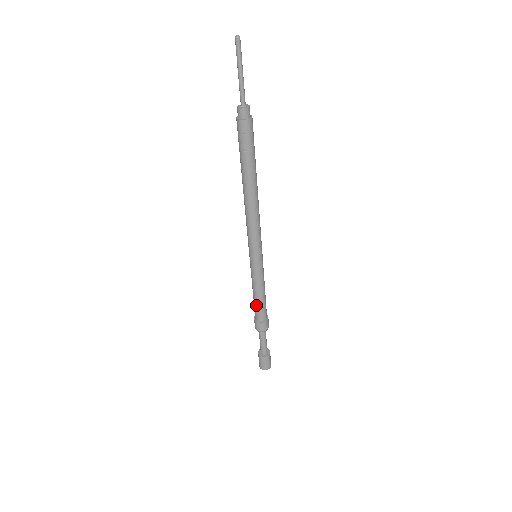
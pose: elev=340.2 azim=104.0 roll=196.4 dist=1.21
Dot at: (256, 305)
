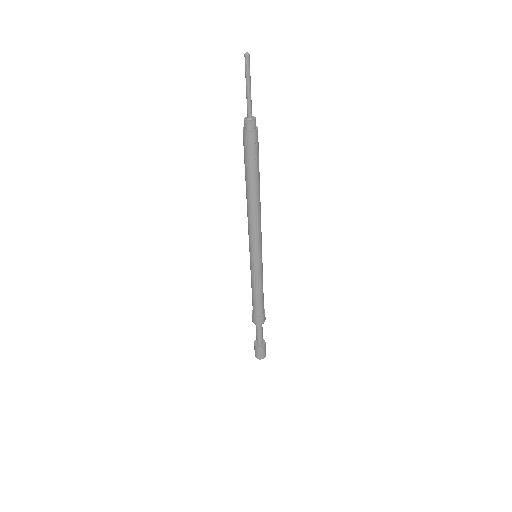
Dot at: (260, 301)
